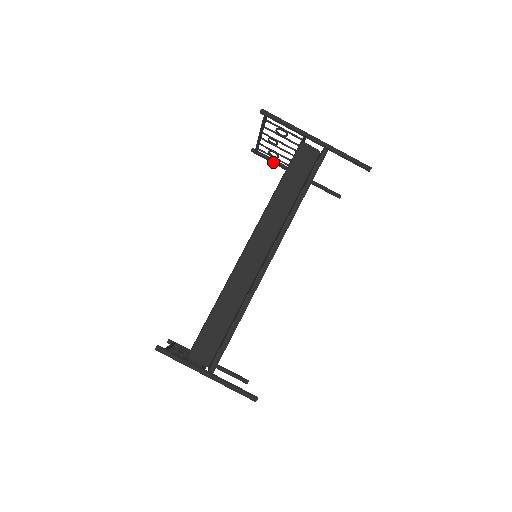
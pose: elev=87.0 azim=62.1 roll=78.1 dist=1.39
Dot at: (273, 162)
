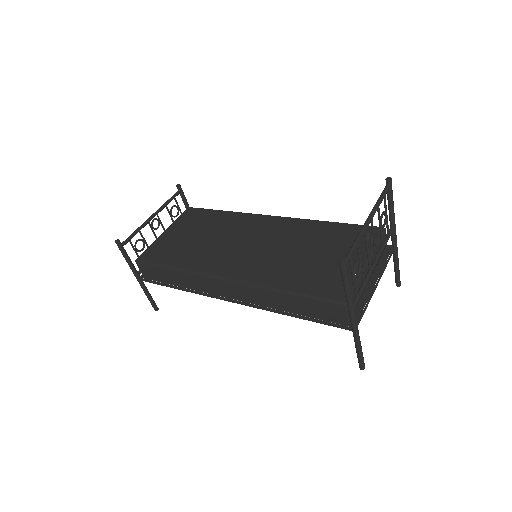
Dot at: (389, 209)
